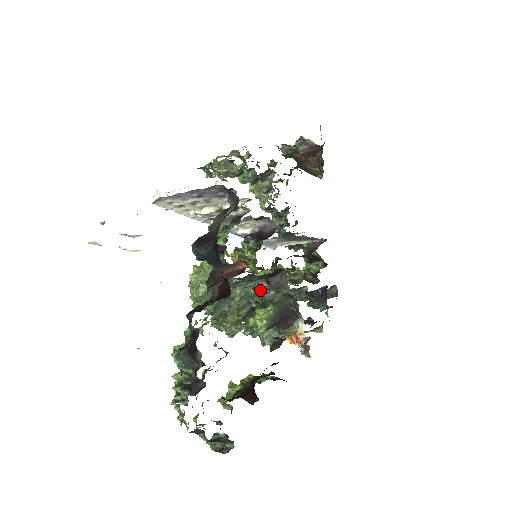
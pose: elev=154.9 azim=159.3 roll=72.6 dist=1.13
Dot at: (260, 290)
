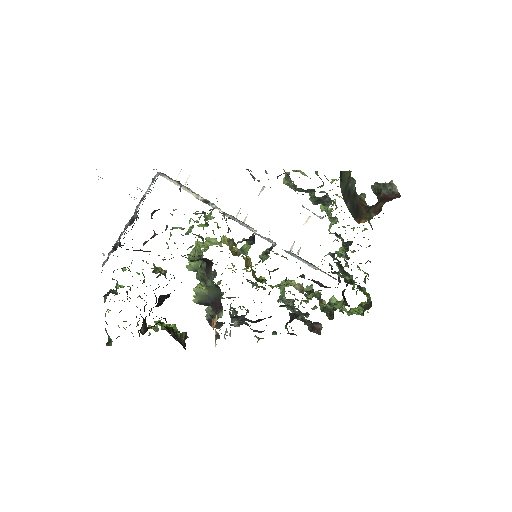
Dot at: (204, 271)
